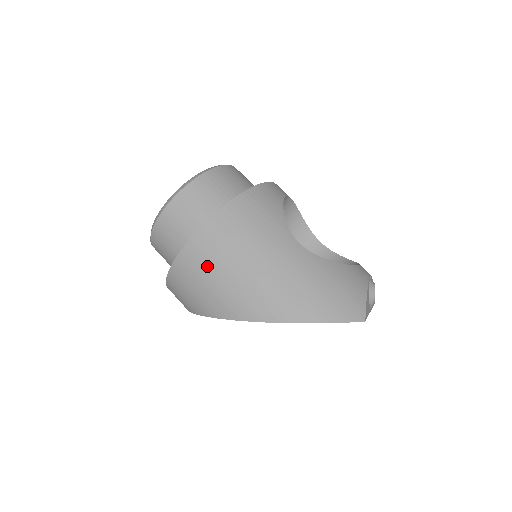
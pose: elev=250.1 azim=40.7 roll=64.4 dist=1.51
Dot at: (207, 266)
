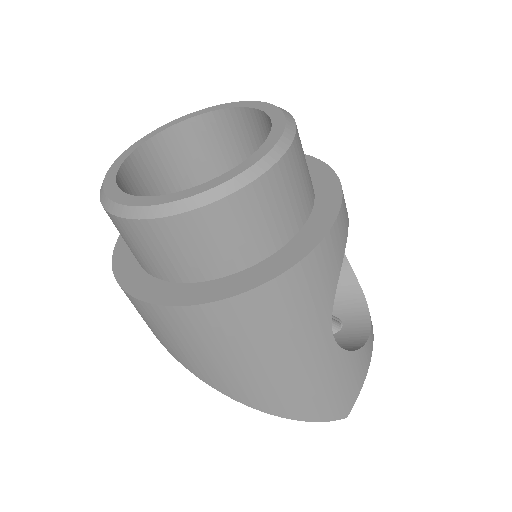
Dot at: (200, 340)
